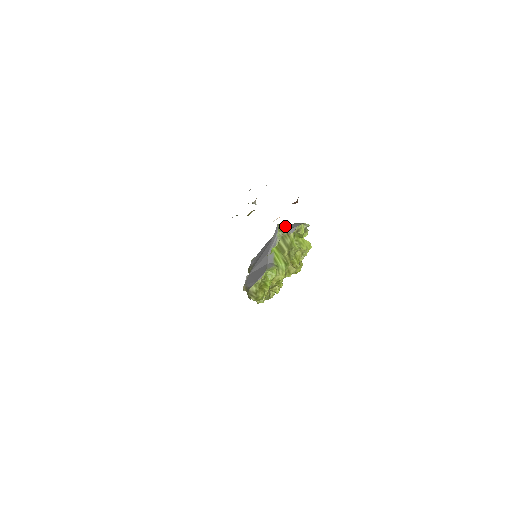
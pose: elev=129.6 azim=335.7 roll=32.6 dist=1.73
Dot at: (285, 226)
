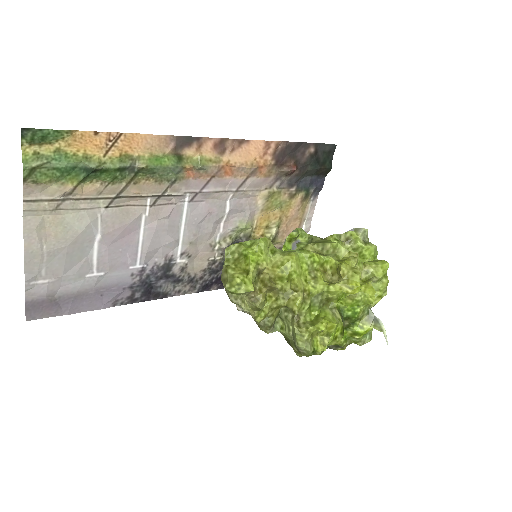
Dot at: occluded
